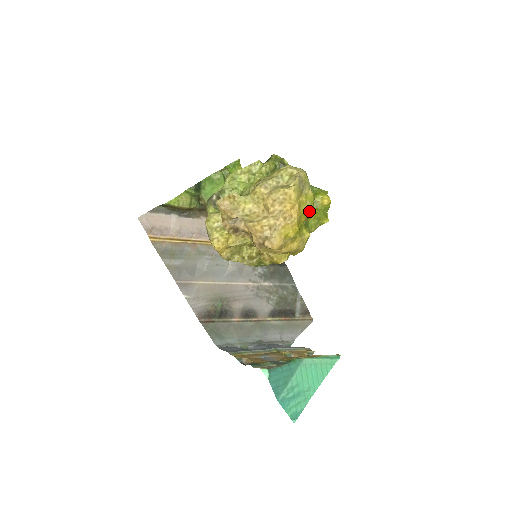
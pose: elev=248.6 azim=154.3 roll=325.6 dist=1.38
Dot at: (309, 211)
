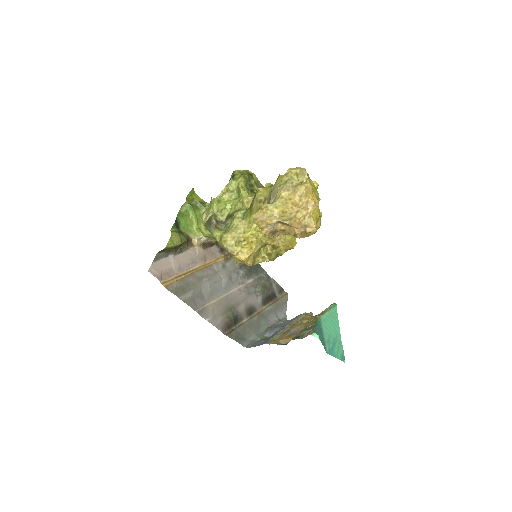
Dot at: (318, 195)
